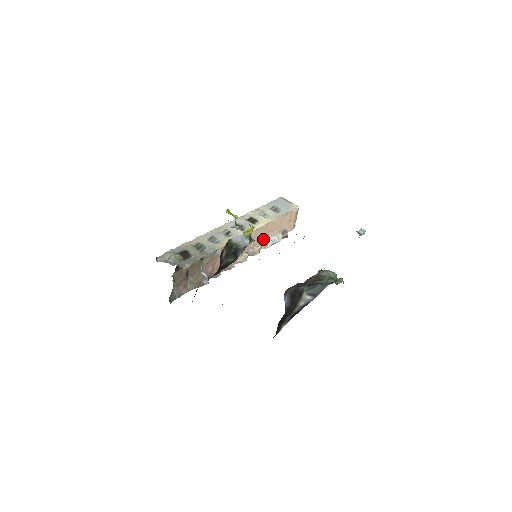
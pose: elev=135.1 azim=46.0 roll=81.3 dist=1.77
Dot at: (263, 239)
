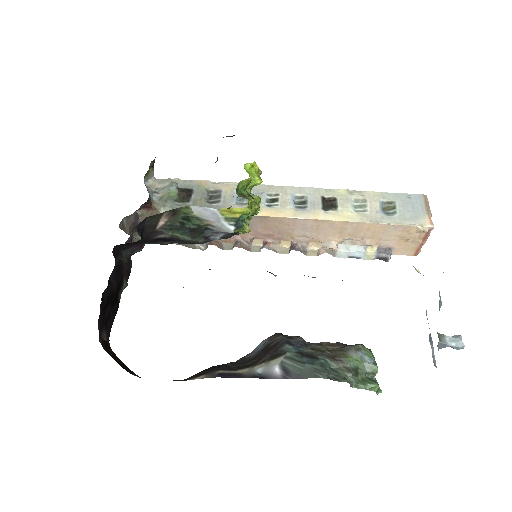
Dot at: (334, 240)
